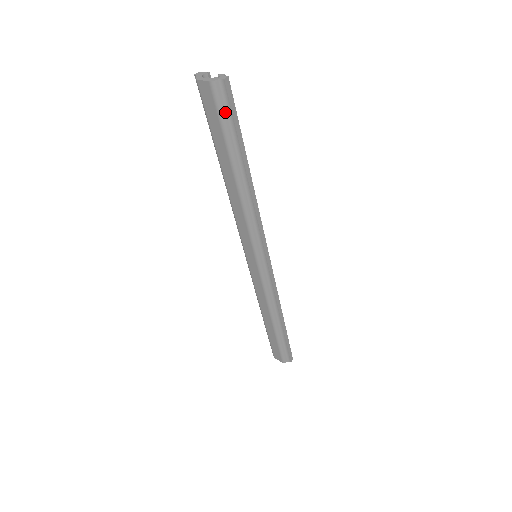
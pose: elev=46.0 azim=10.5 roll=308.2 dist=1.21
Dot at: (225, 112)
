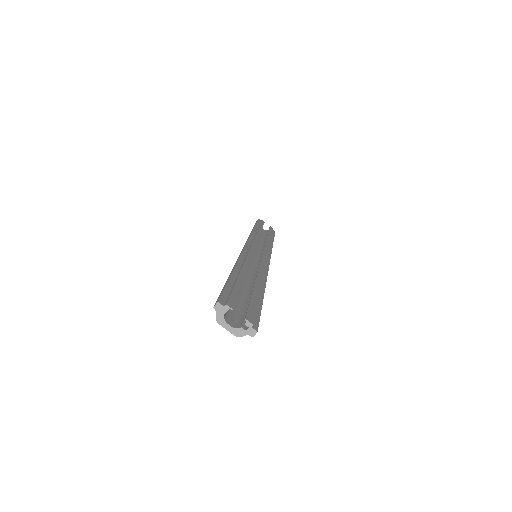
Dot at: occluded
